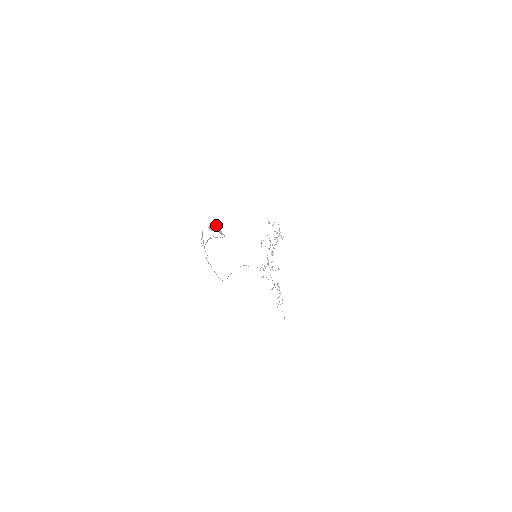
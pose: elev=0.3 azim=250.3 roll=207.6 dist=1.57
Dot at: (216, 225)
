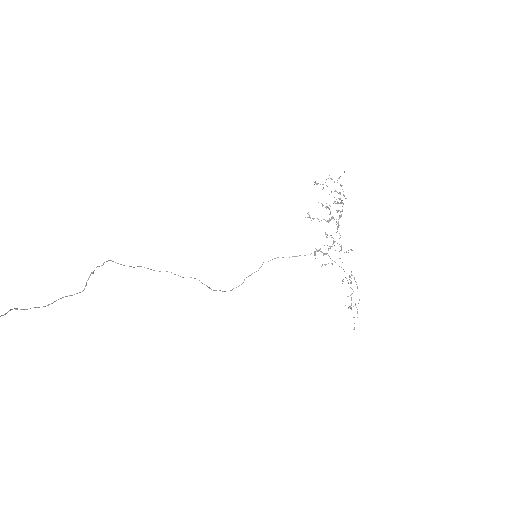
Dot at: out of frame
